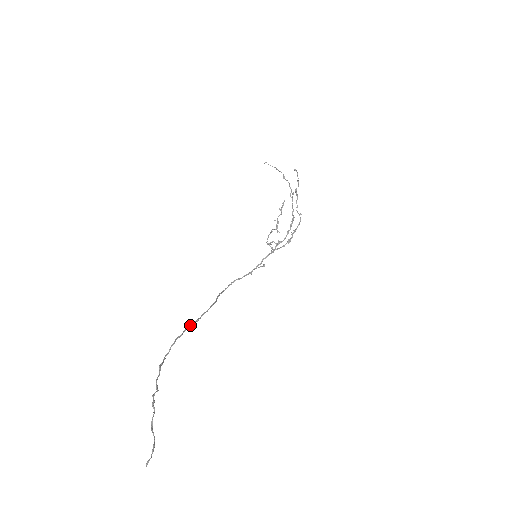
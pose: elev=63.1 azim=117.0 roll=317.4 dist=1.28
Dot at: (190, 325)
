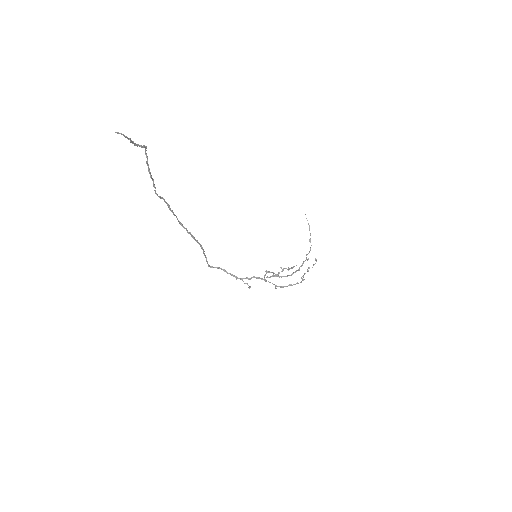
Dot at: occluded
